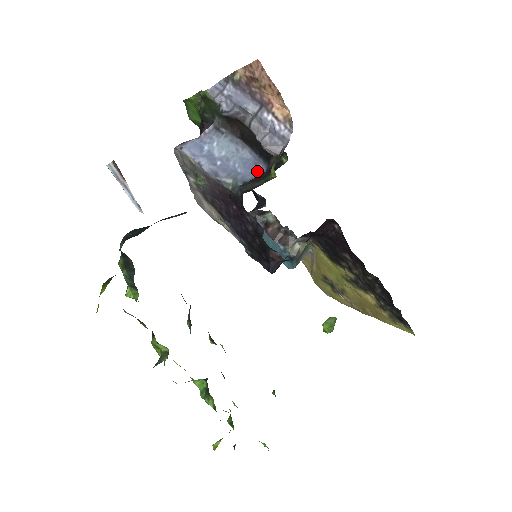
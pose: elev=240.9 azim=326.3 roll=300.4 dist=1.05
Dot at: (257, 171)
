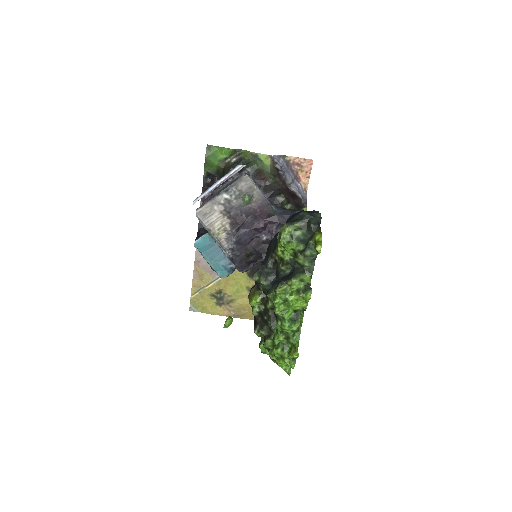
Dot at: occluded
